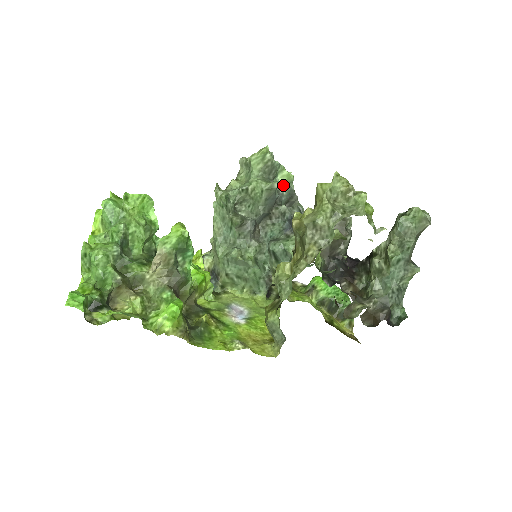
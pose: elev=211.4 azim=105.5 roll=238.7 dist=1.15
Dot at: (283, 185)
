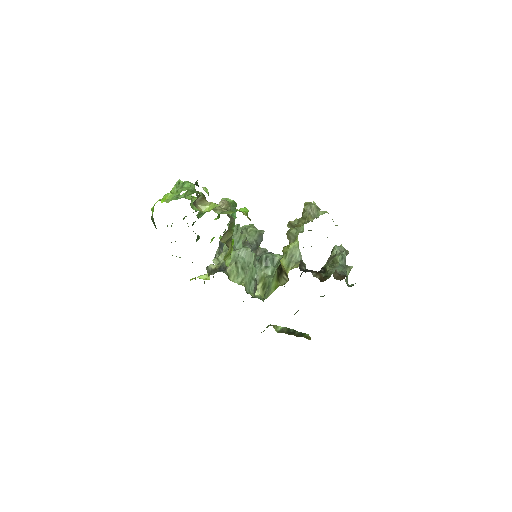
Dot at: occluded
